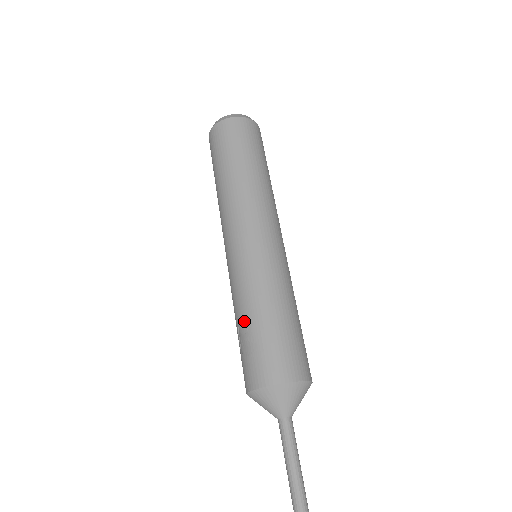
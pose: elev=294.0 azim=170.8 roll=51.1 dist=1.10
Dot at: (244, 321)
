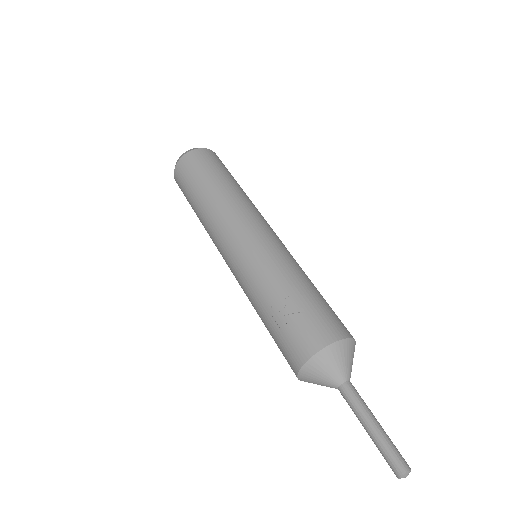
Dot at: (279, 298)
